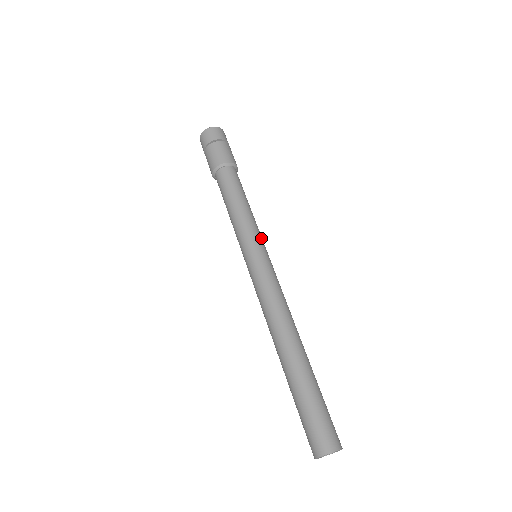
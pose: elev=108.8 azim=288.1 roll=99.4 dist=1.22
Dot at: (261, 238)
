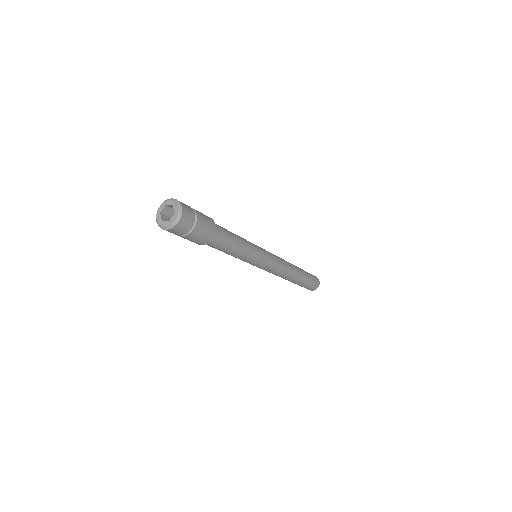
Dot at: (259, 254)
